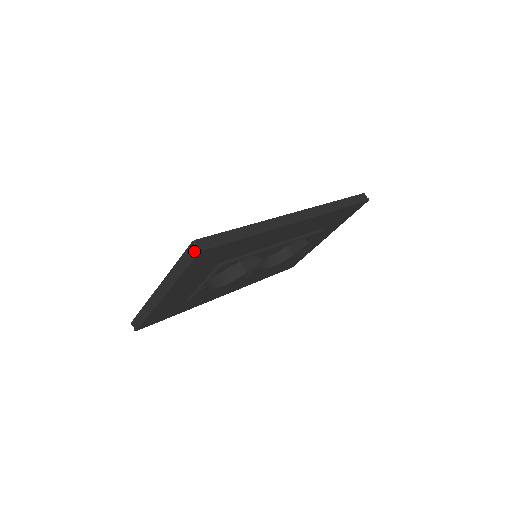
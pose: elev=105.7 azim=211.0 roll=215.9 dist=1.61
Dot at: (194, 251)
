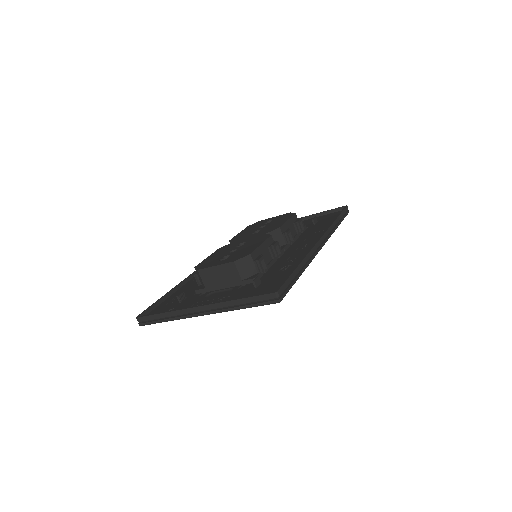
Dot at: (273, 300)
